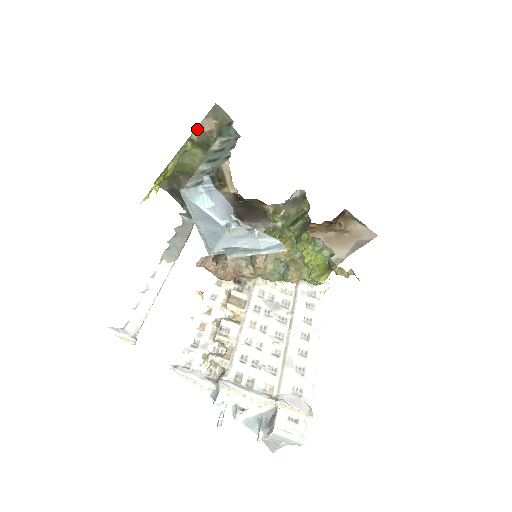
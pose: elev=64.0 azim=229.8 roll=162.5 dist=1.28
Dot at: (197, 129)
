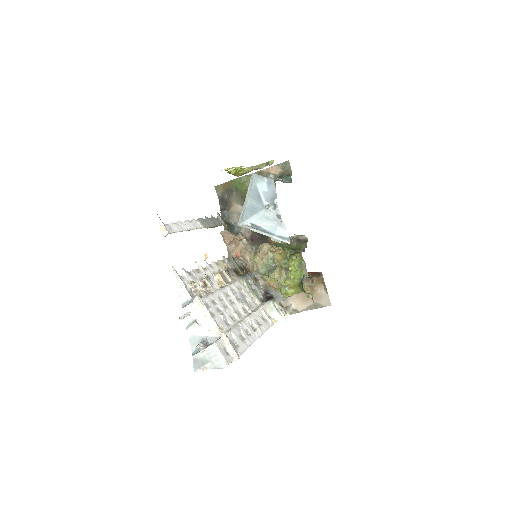
Dot at: (267, 169)
